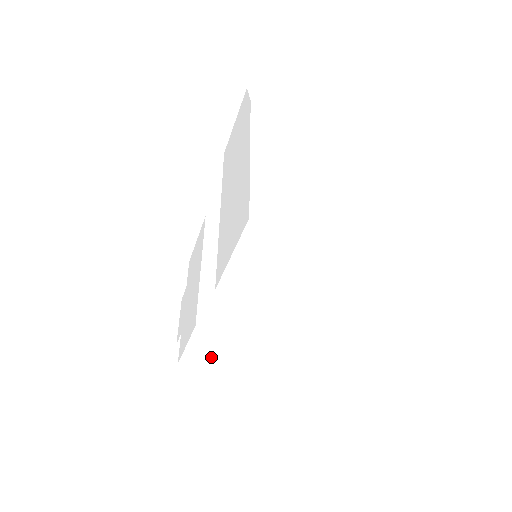
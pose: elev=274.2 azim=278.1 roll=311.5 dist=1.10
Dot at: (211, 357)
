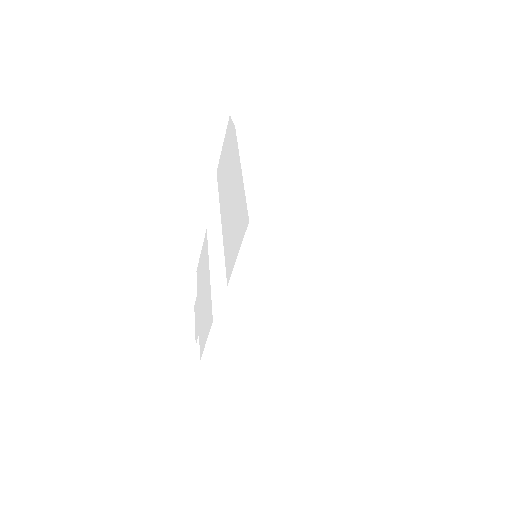
Dot at: (229, 350)
